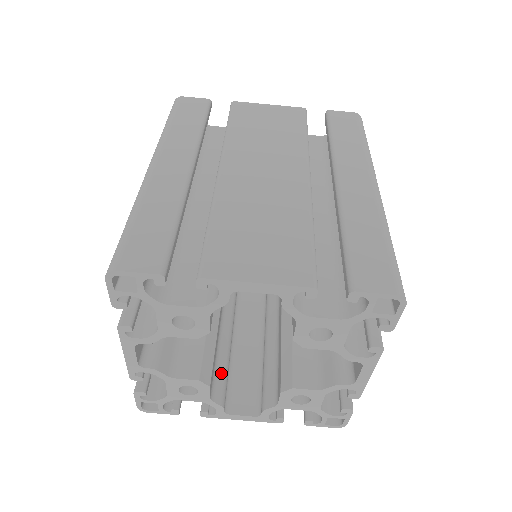
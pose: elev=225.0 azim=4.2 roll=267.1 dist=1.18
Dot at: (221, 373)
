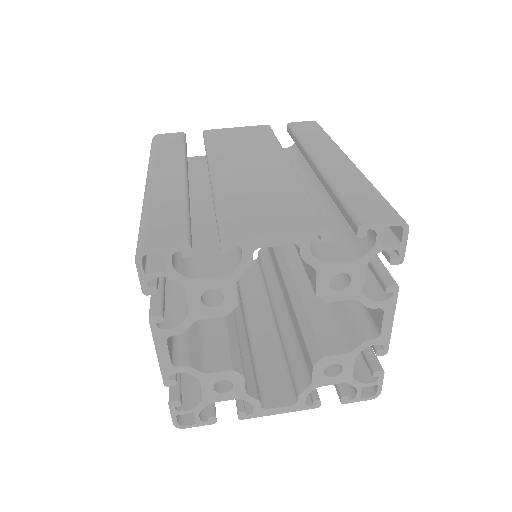
Dot at: (249, 371)
